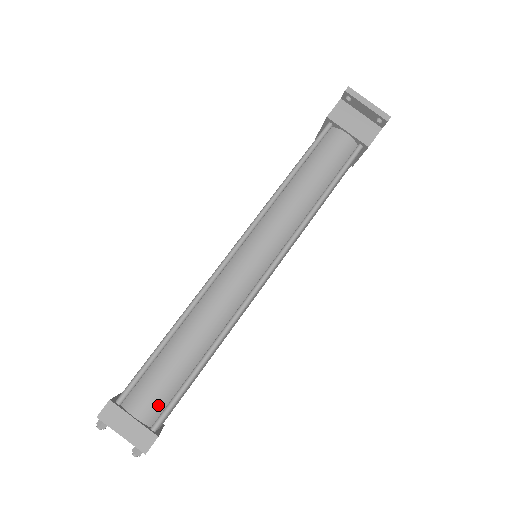
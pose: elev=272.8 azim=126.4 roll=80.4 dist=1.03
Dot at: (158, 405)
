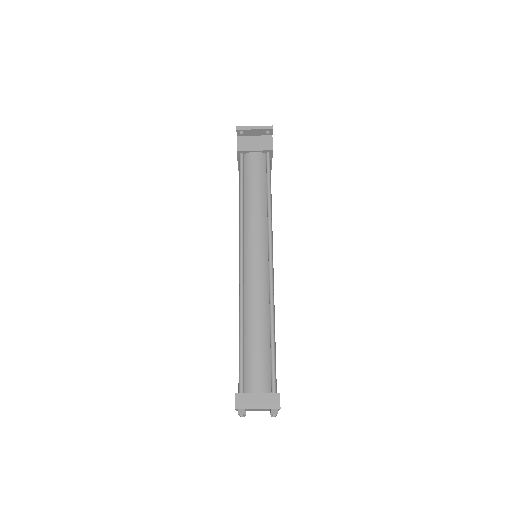
Dot at: (266, 377)
